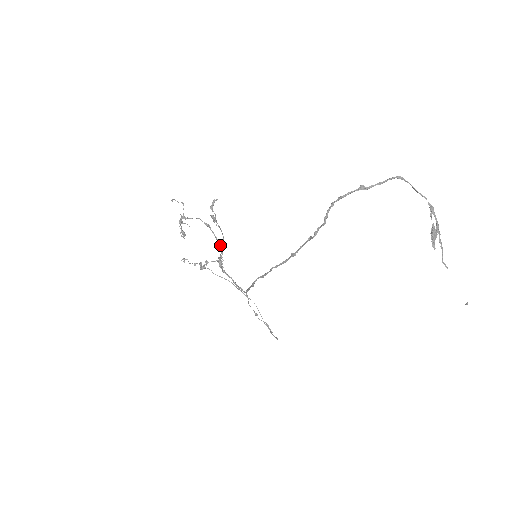
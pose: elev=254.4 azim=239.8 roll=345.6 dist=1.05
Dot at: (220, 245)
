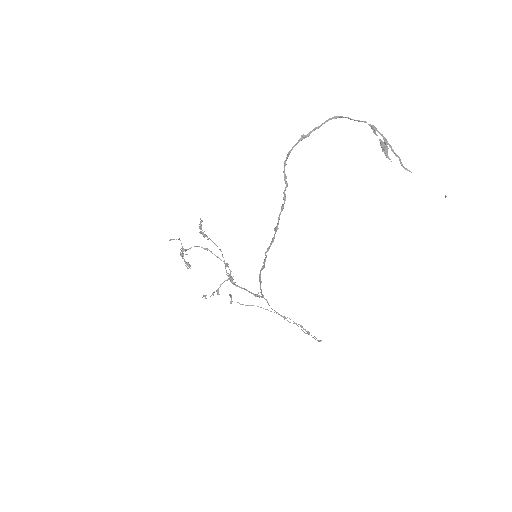
Dot at: occluded
